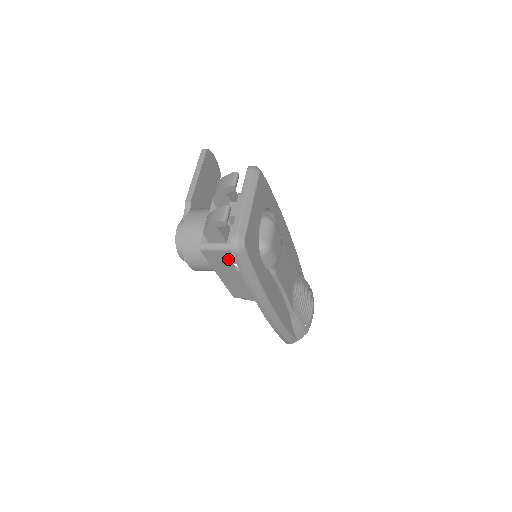
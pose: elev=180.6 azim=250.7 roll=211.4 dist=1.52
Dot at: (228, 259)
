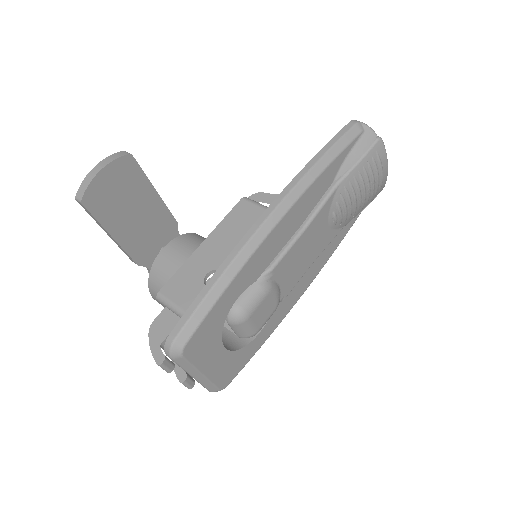
Dot at: occluded
